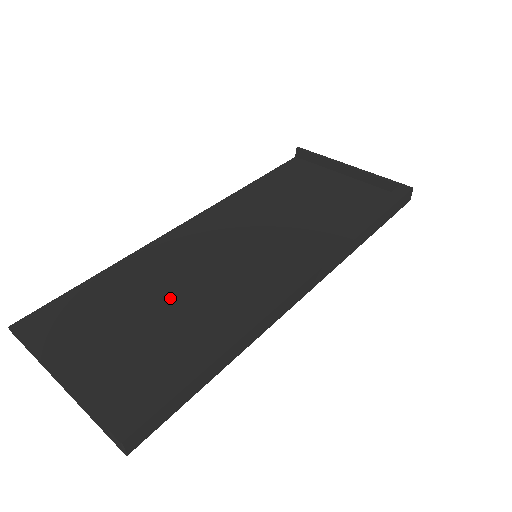
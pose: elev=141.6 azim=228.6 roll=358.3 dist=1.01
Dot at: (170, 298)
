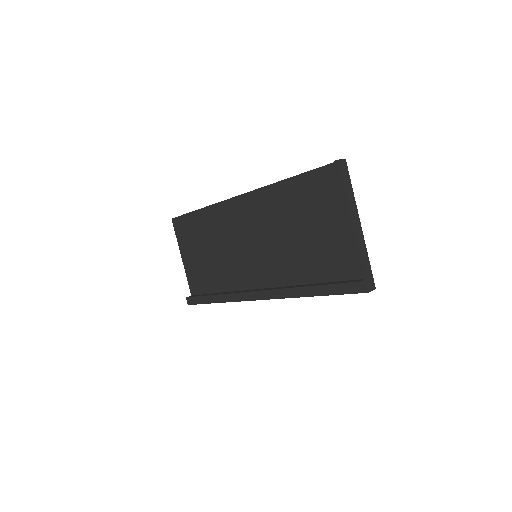
Dot at: (217, 252)
